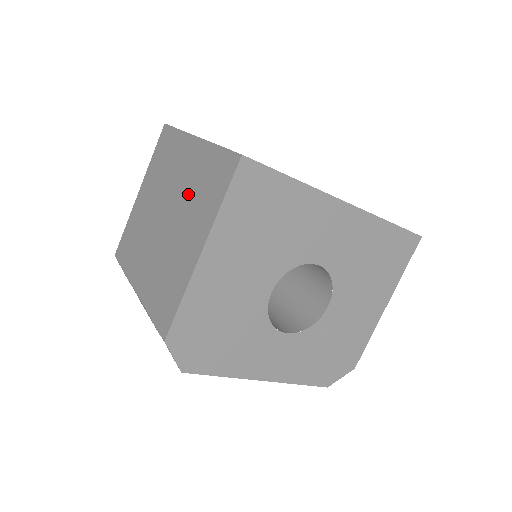
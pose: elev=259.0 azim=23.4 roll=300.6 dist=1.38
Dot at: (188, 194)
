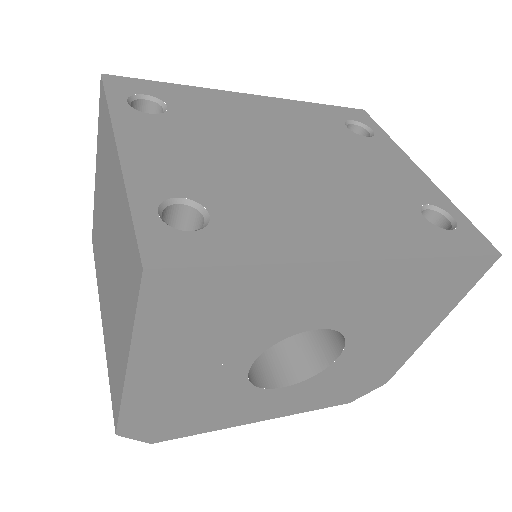
Dot at: (116, 249)
